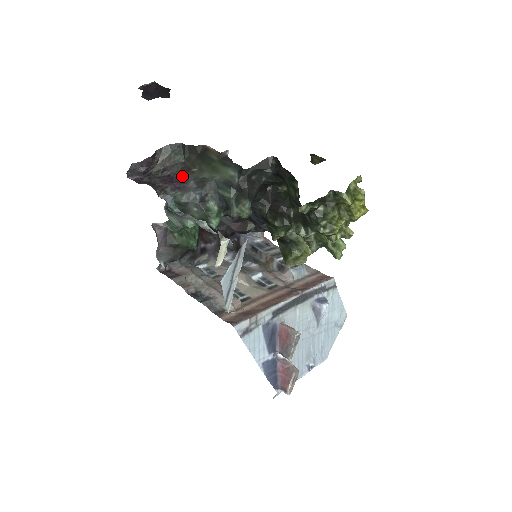
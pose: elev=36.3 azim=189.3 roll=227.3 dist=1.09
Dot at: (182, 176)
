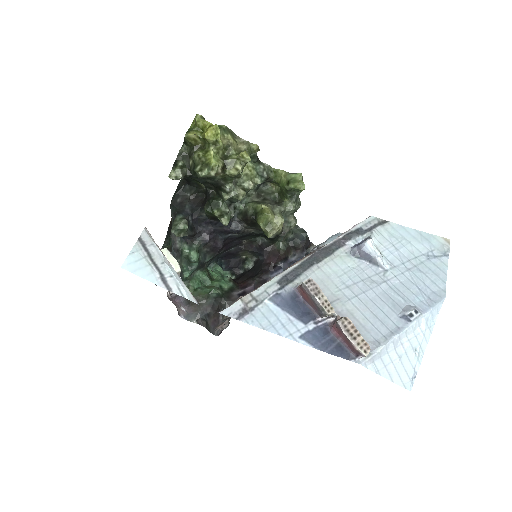
Dot at: occluded
